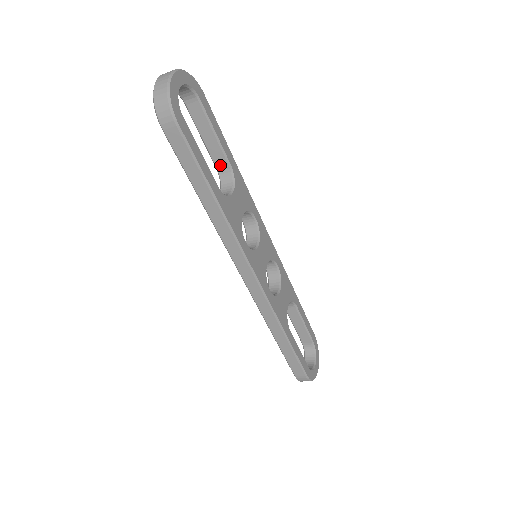
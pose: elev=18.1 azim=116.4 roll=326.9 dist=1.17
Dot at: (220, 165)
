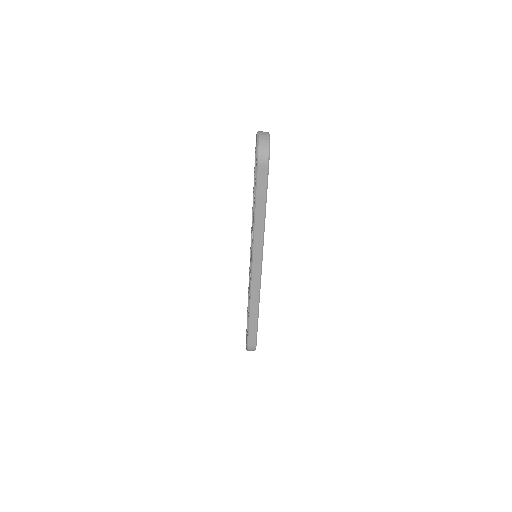
Dot at: occluded
